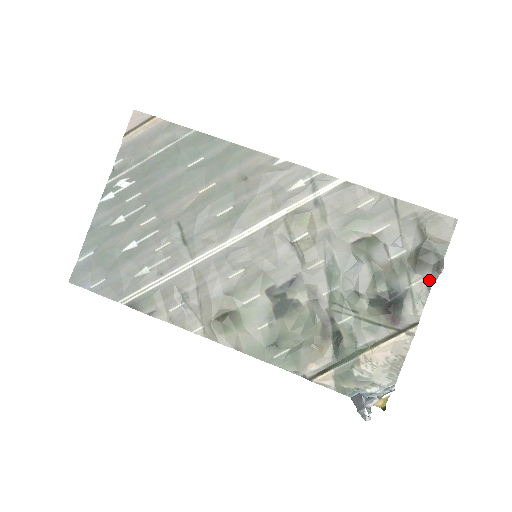
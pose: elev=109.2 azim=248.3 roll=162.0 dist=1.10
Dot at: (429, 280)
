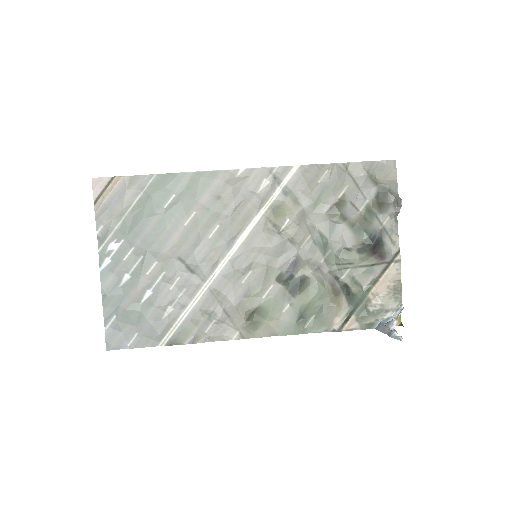
Dot at: (394, 215)
